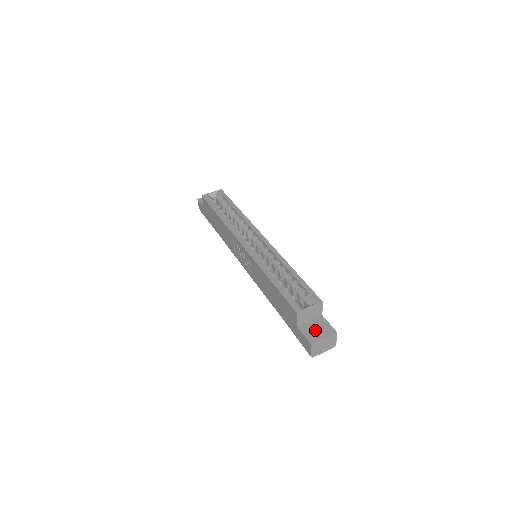
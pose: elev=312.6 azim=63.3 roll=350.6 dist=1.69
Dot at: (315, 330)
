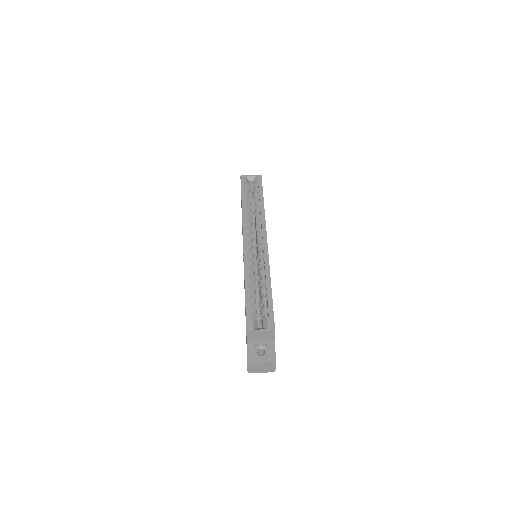
Dot at: (262, 351)
